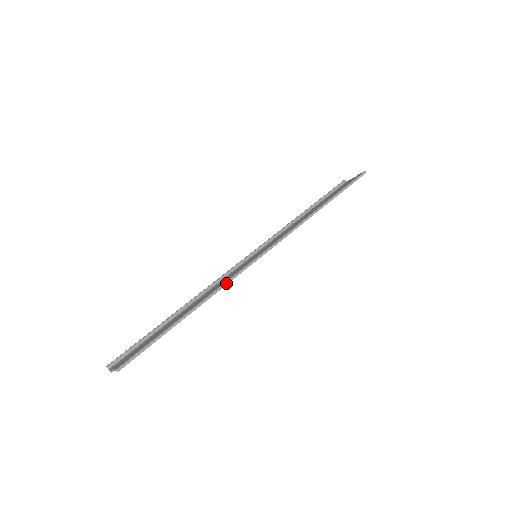
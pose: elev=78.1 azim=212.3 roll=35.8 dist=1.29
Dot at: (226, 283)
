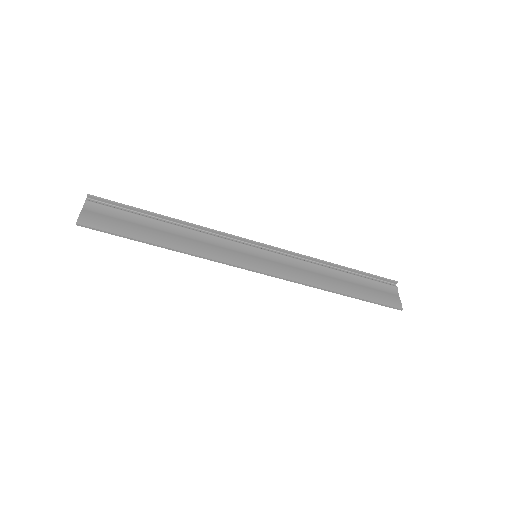
Dot at: (204, 258)
